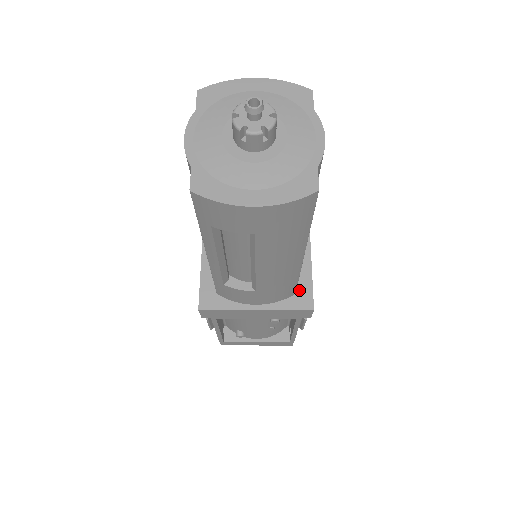
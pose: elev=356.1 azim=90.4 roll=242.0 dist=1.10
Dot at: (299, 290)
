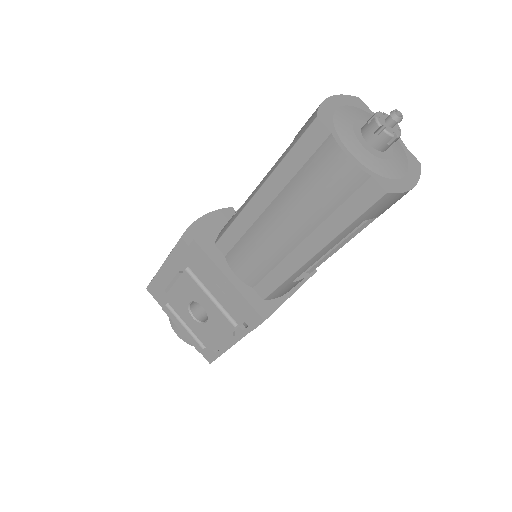
Dot at: occluded
